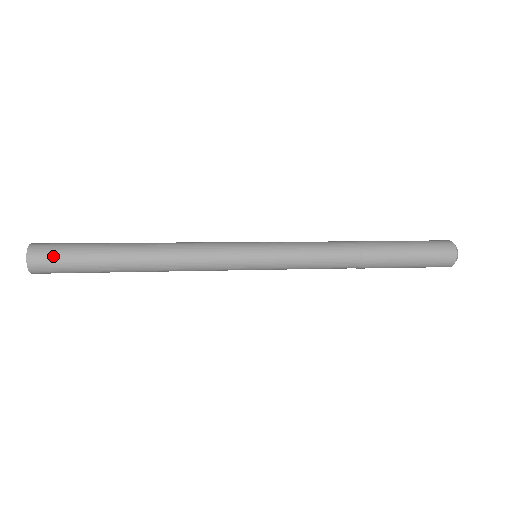
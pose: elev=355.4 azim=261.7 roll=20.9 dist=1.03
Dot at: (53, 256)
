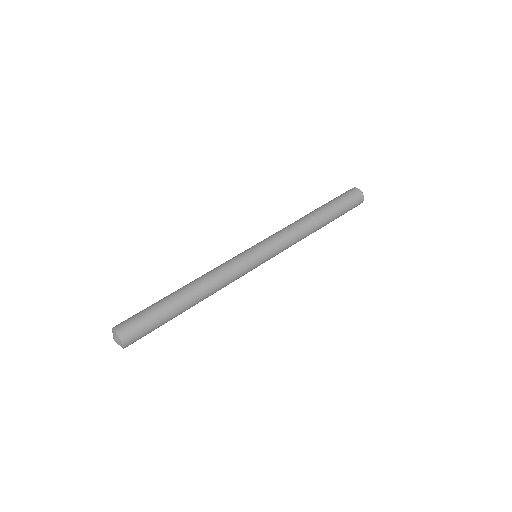
Dot at: (141, 335)
